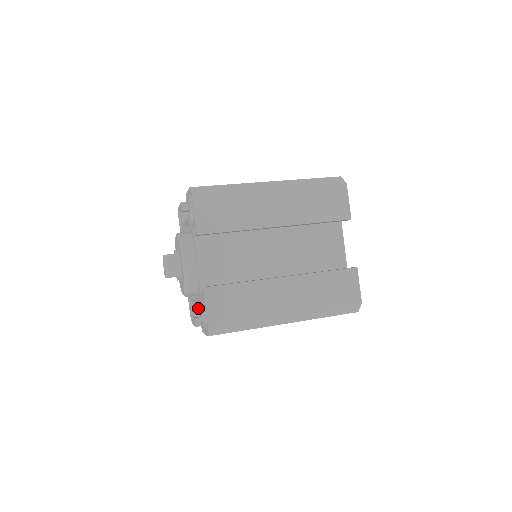
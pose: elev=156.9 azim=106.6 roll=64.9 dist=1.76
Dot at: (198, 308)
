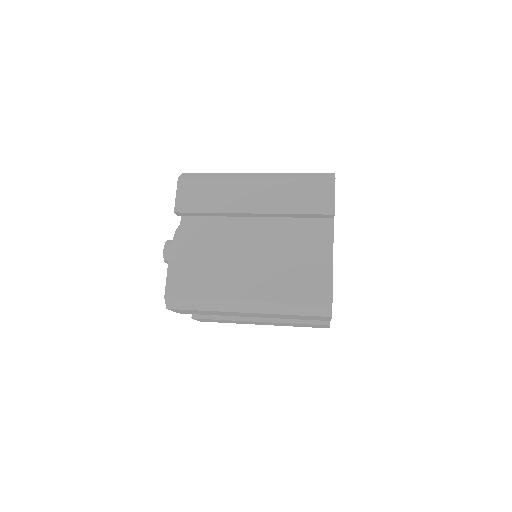
Dot at: occluded
